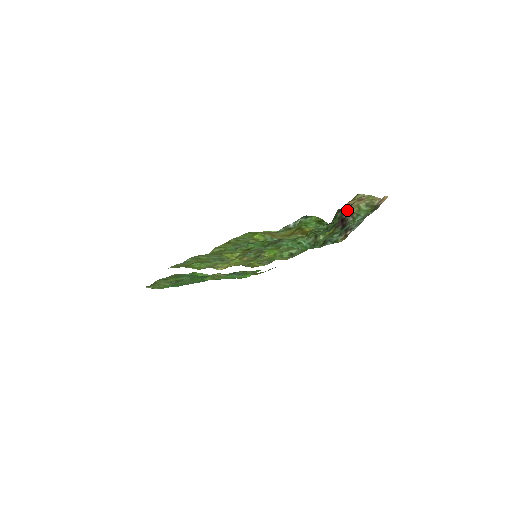
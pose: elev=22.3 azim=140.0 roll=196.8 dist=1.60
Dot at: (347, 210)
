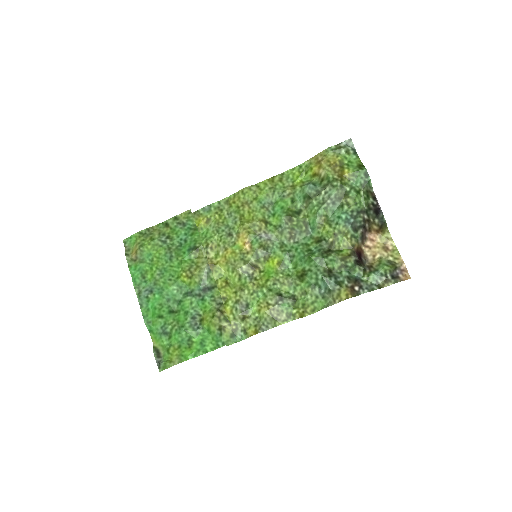
Dot at: (367, 263)
